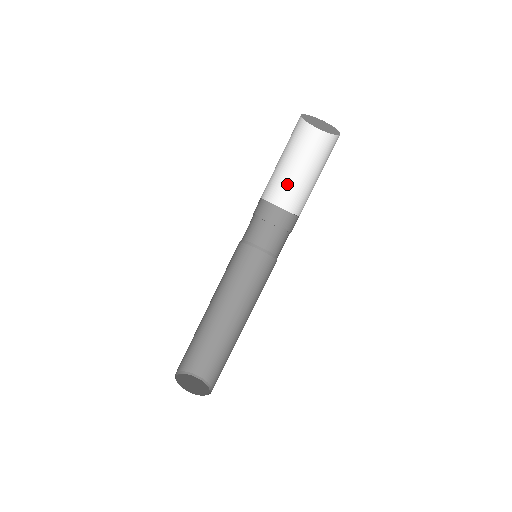
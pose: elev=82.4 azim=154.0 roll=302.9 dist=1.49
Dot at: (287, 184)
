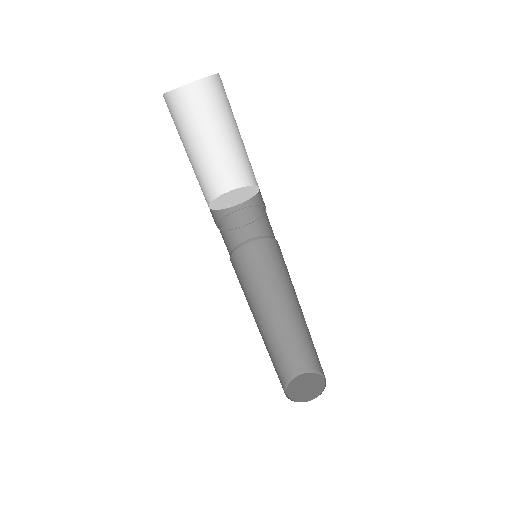
Dot at: (217, 164)
